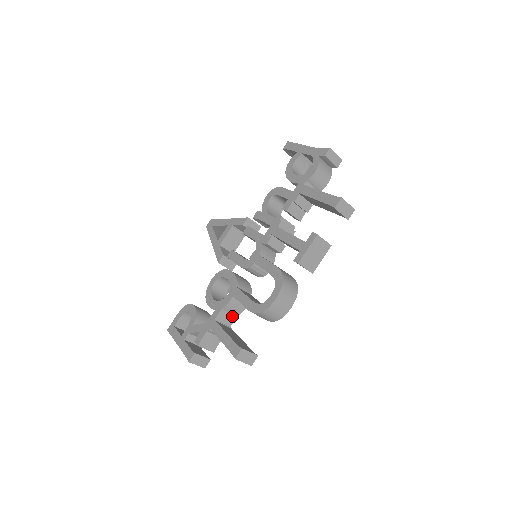
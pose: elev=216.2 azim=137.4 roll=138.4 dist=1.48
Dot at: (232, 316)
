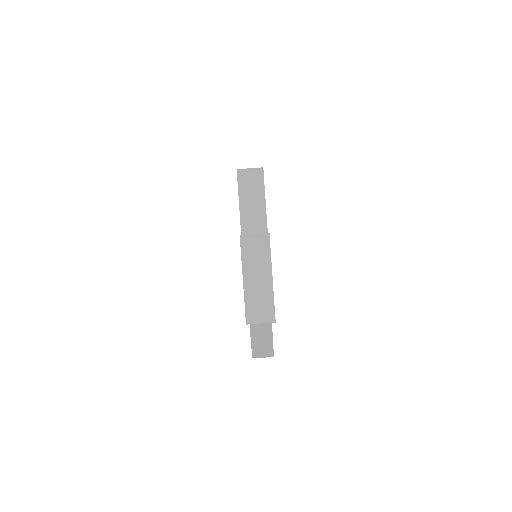
Dot at: occluded
